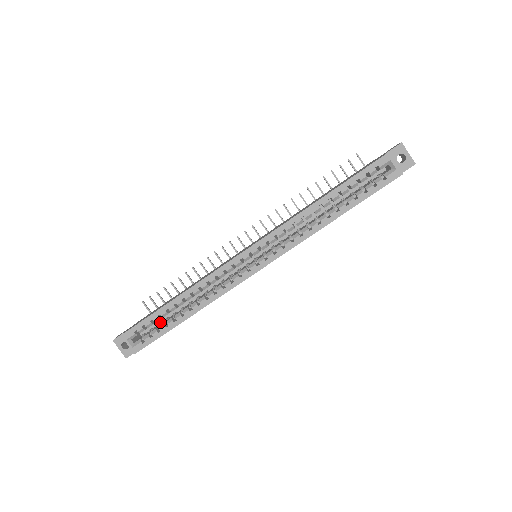
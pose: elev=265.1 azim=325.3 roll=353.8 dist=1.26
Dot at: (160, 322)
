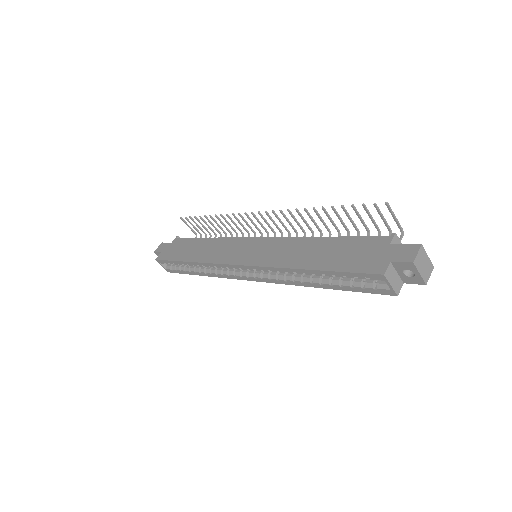
Dot at: occluded
